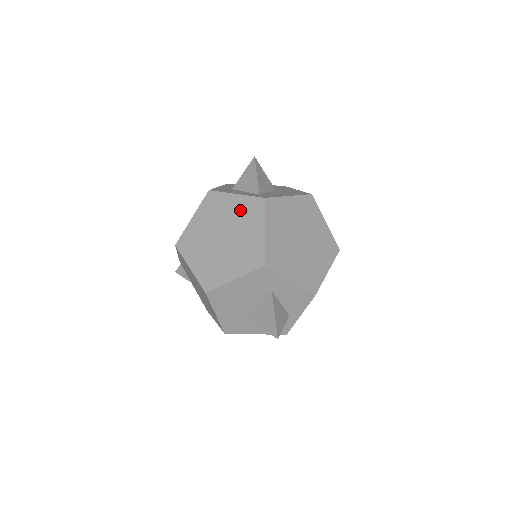
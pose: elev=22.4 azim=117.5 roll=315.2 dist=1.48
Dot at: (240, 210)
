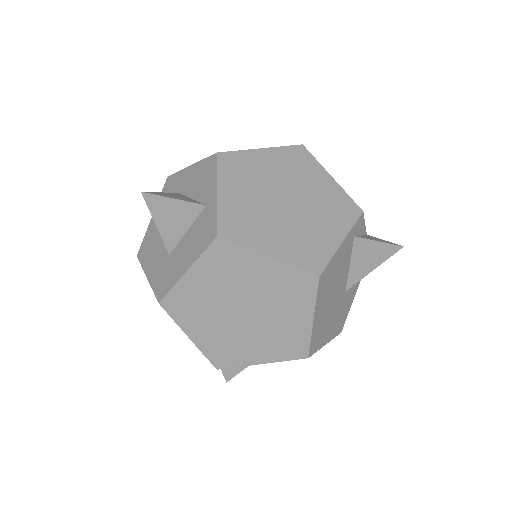
Dot at: occluded
